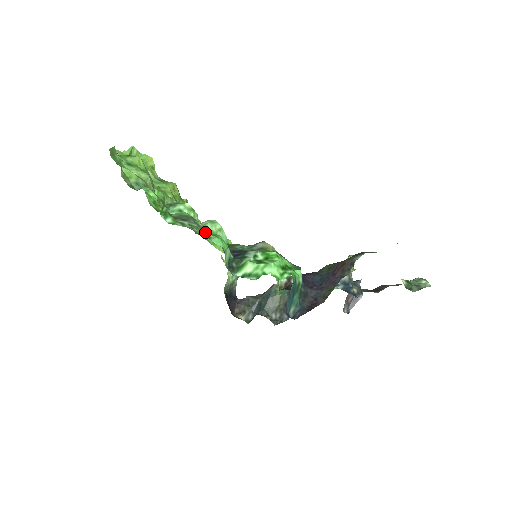
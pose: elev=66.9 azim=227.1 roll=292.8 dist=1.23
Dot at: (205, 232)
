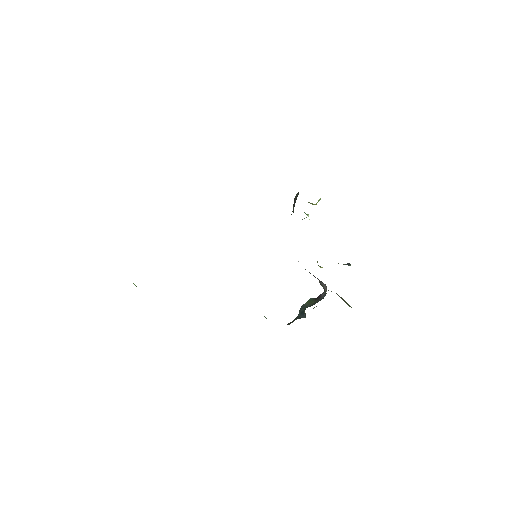
Dot at: occluded
